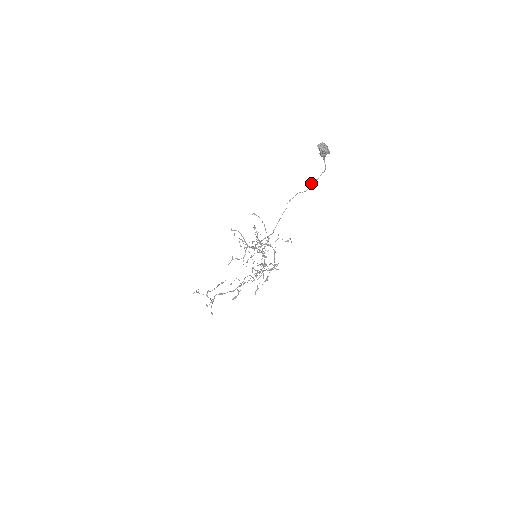
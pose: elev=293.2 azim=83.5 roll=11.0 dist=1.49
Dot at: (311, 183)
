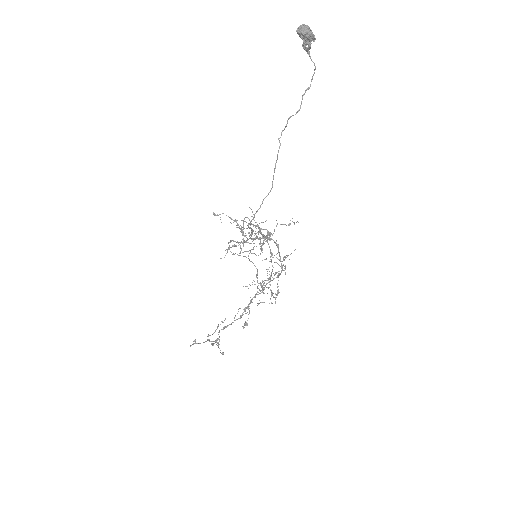
Dot at: (302, 97)
